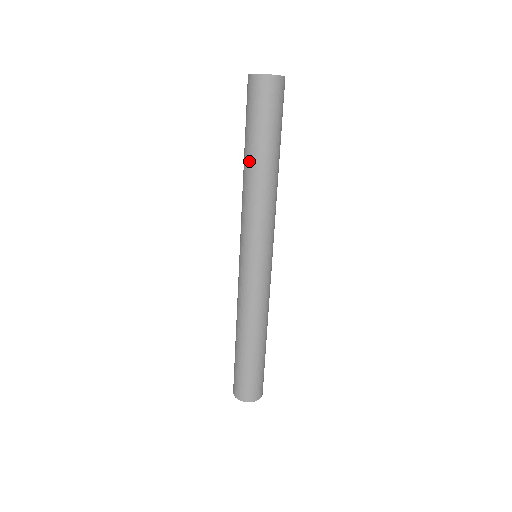
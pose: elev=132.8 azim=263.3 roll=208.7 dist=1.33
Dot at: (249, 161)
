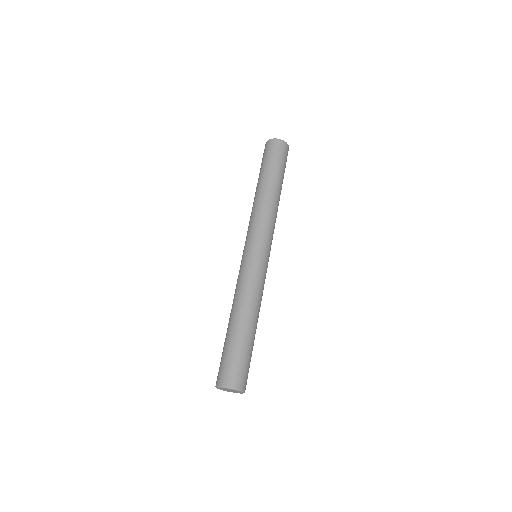
Dot at: (259, 185)
